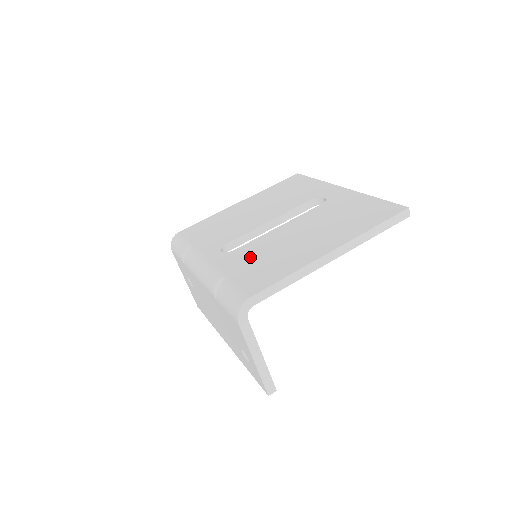
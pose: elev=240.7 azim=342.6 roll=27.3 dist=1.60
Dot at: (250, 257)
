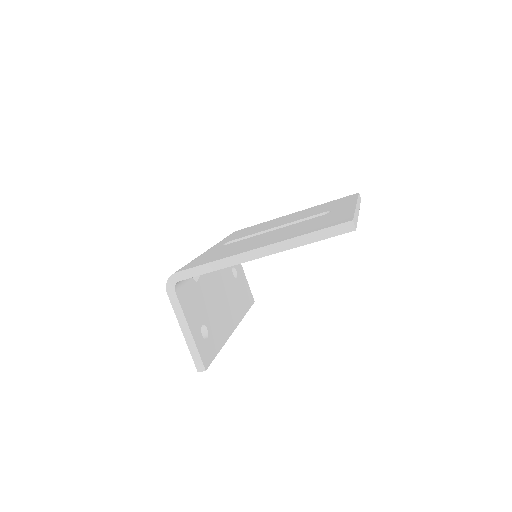
Dot at: (223, 249)
